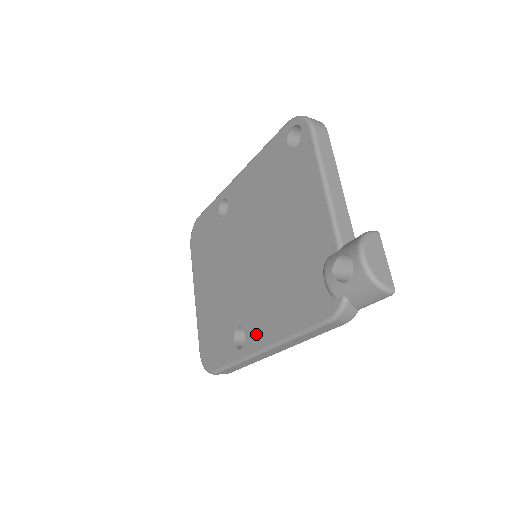
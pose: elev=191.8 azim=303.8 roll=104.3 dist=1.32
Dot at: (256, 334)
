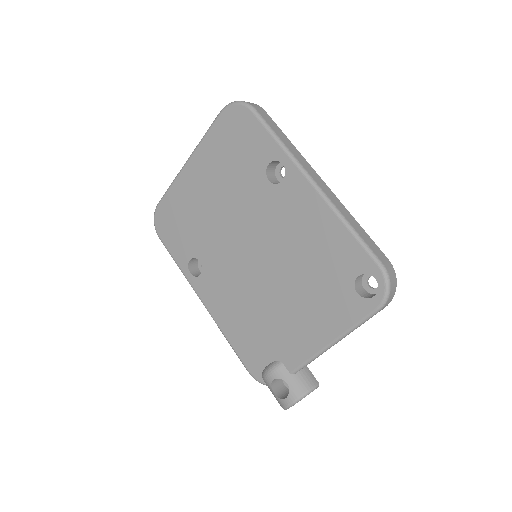
Dot at: (207, 291)
